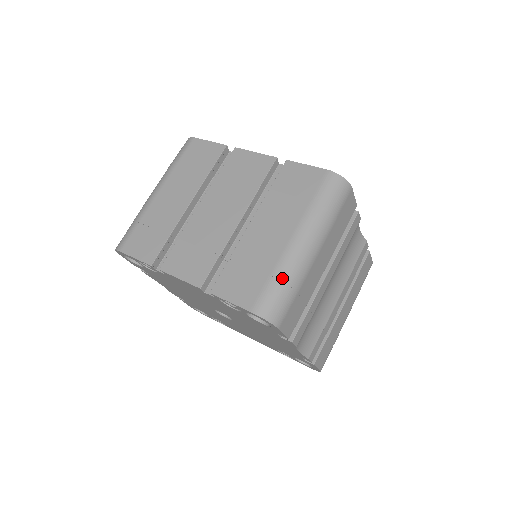
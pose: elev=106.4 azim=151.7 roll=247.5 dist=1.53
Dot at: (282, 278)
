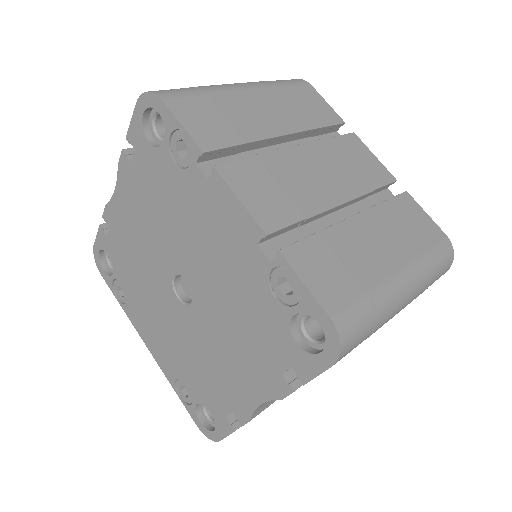
Dot at: (377, 306)
